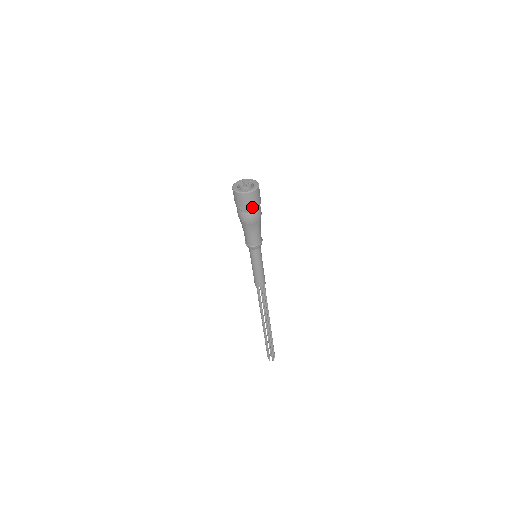
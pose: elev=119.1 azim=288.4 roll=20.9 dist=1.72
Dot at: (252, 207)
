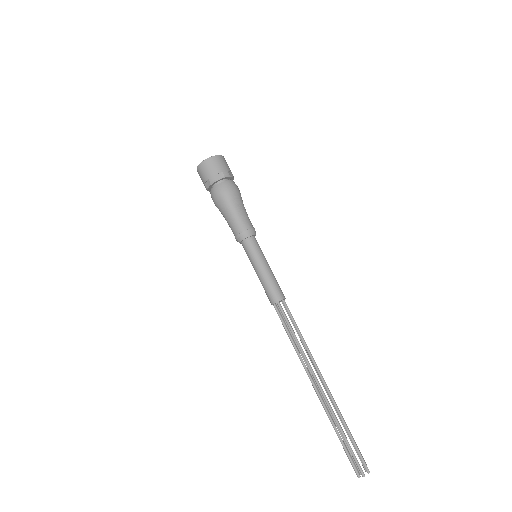
Dot at: (227, 172)
